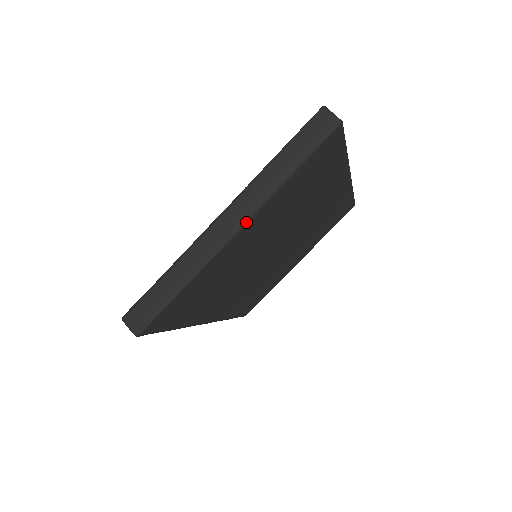
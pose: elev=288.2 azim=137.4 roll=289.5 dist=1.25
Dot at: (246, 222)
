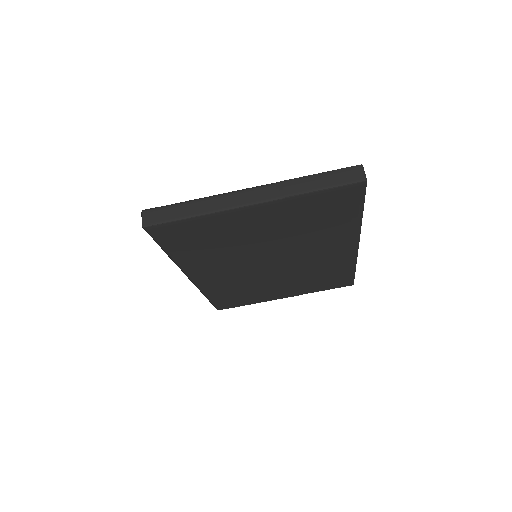
Dot at: (264, 202)
